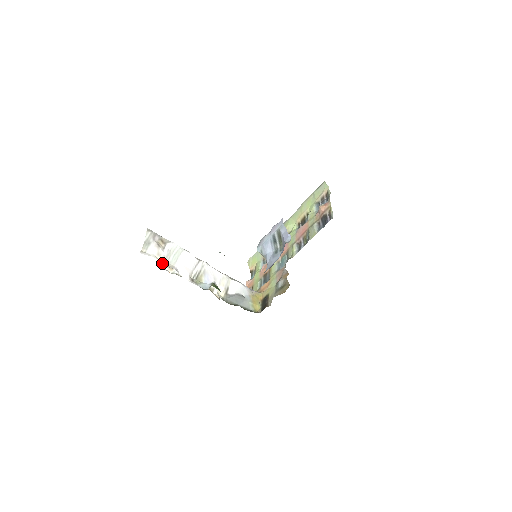
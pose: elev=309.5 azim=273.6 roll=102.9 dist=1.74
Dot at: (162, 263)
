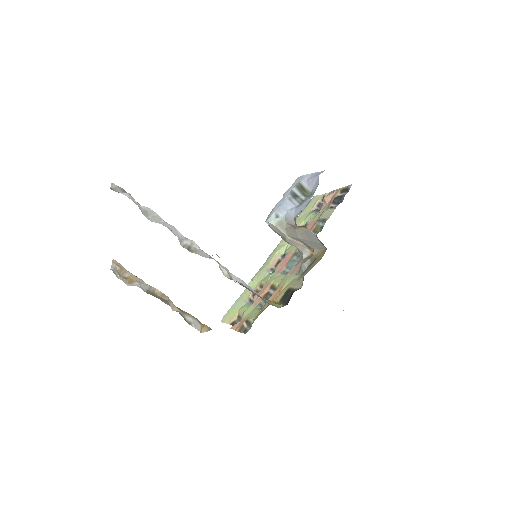
Dot at: (115, 271)
